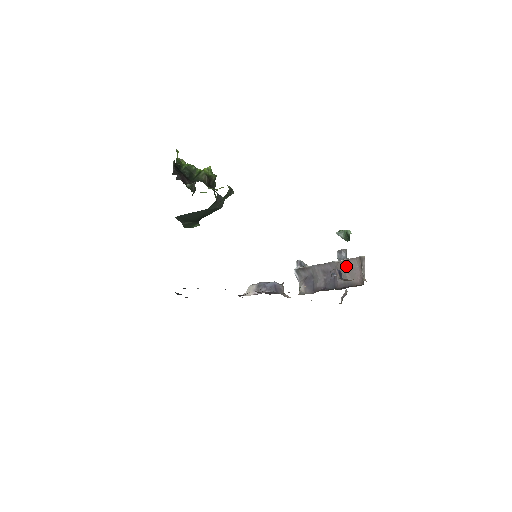
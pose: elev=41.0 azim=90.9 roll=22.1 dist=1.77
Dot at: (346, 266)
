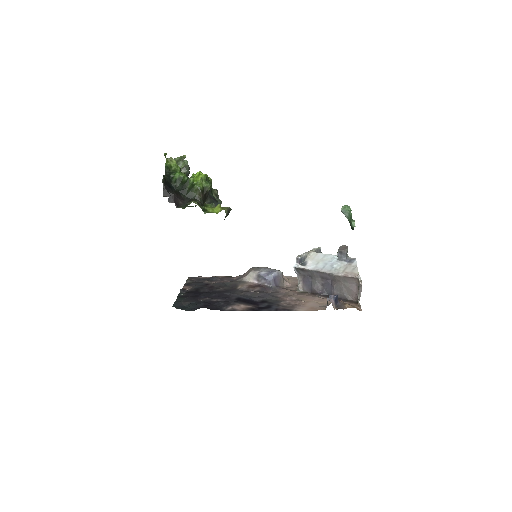
Dot at: (344, 281)
